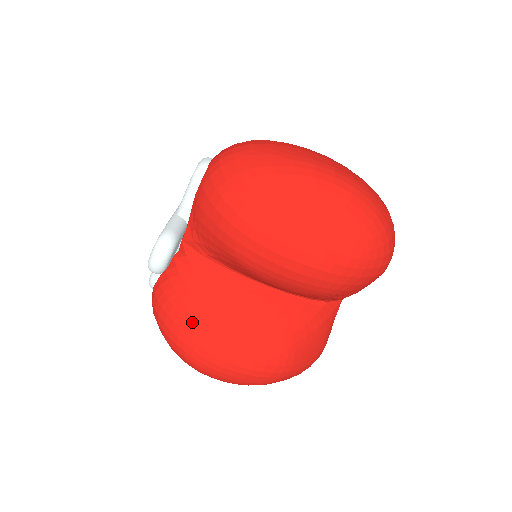
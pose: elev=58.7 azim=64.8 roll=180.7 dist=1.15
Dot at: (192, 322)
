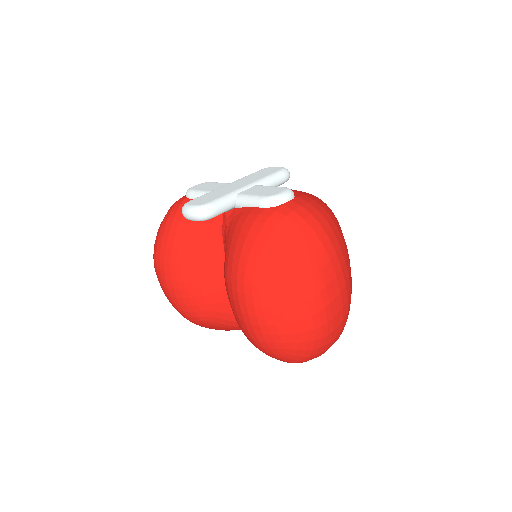
Dot at: (175, 251)
